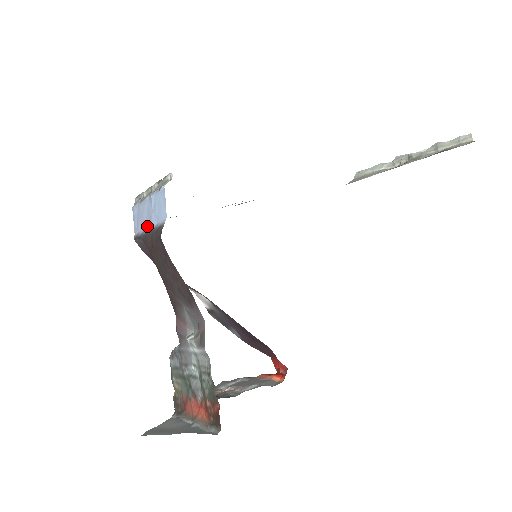
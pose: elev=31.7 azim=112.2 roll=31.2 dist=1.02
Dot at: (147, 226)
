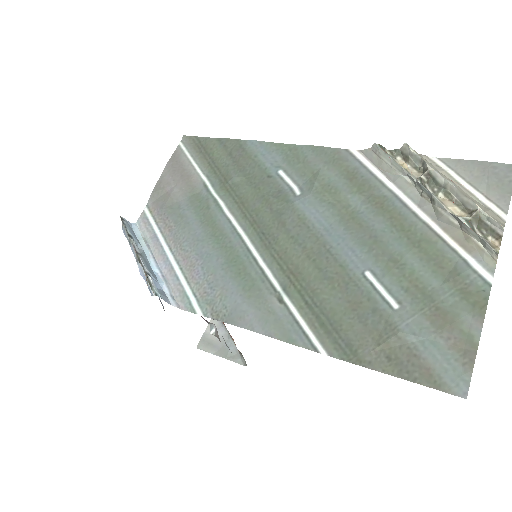
Dot at: occluded
